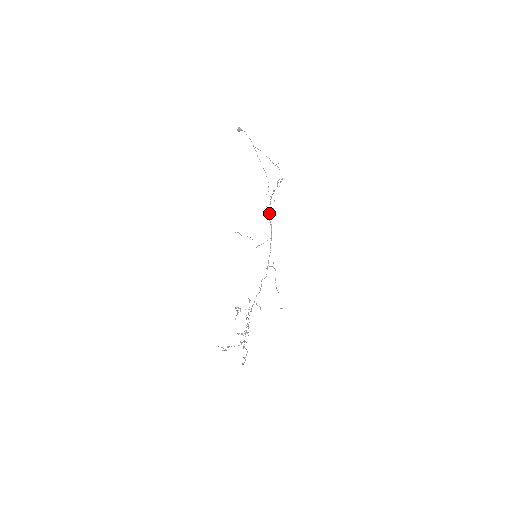
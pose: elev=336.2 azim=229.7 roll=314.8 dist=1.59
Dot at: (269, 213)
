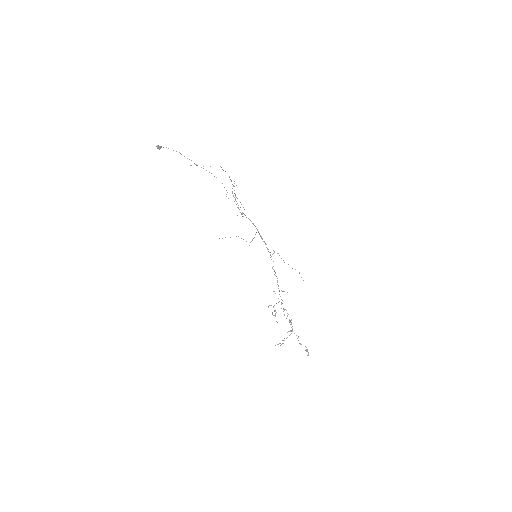
Dot at: occluded
